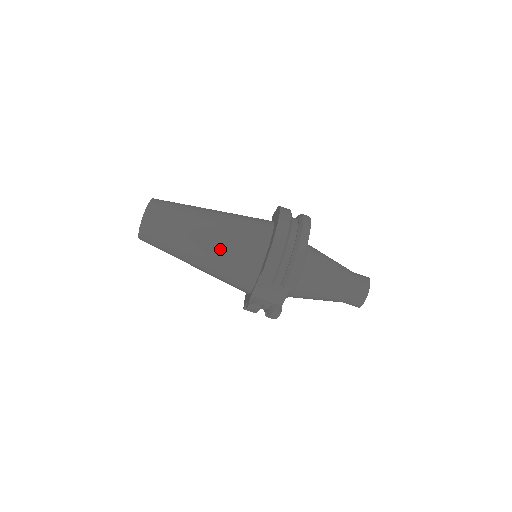
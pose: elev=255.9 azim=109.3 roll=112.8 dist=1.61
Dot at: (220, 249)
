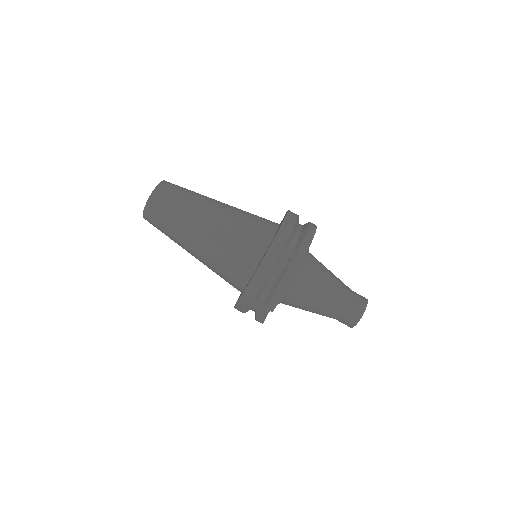
Dot at: (214, 252)
